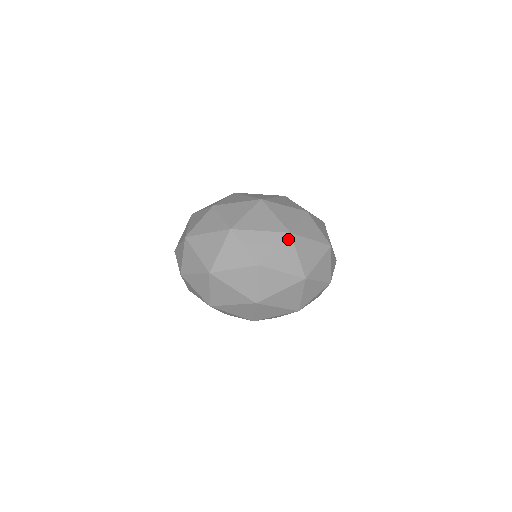
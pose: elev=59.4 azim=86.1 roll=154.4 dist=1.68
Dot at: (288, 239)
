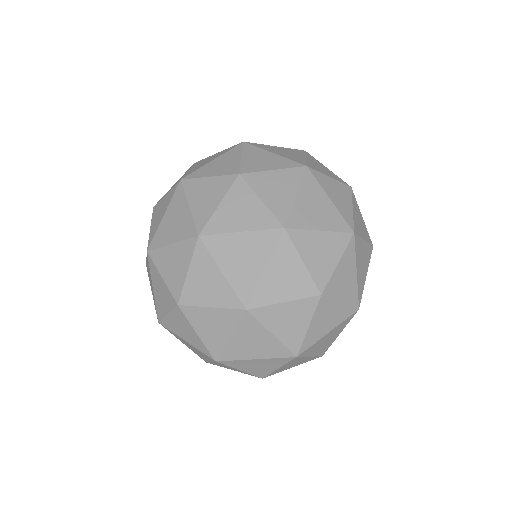
Dot at: (294, 359)
